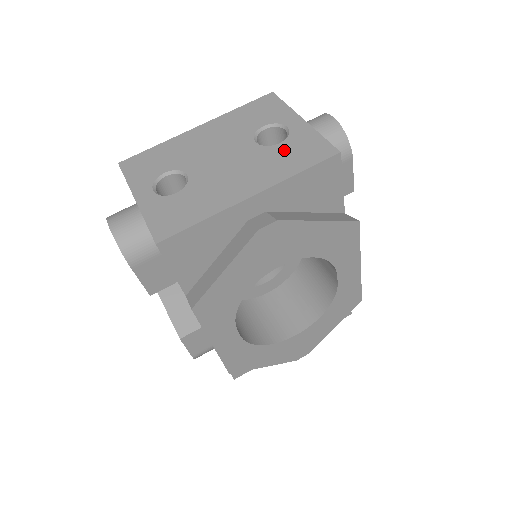
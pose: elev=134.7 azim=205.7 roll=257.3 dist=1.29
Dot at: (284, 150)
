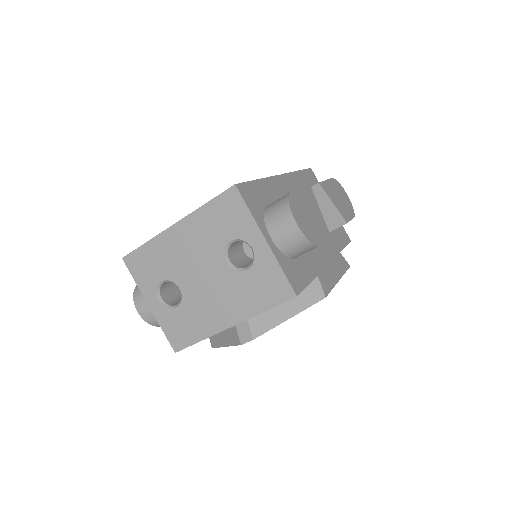
Dot at: (251, 281)
